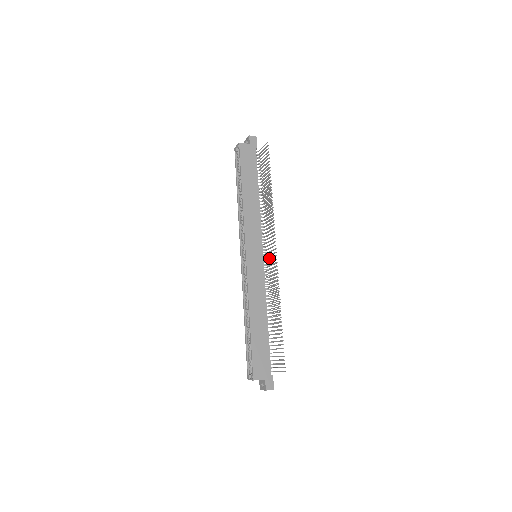
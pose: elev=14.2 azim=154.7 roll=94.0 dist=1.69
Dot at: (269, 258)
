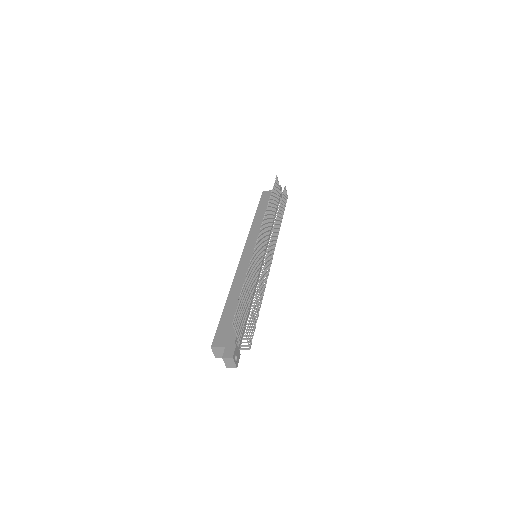
Dot at: (261, 249)
